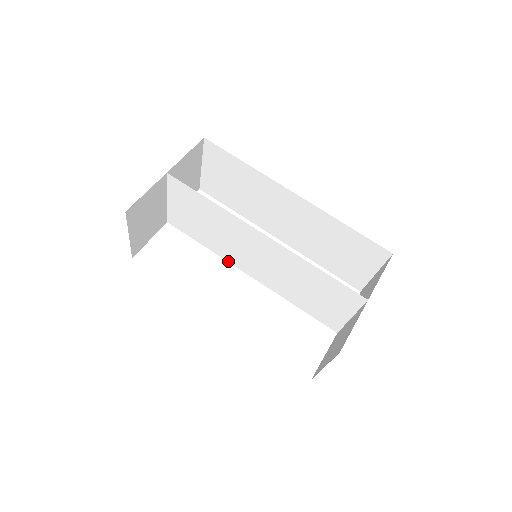
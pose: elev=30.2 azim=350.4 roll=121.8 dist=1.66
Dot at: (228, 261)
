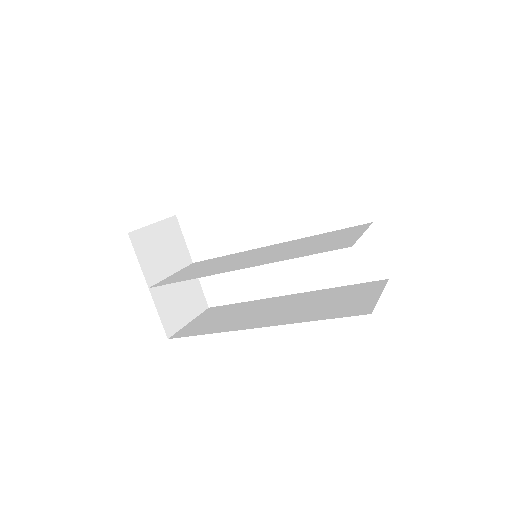
Dot at: (250, 250)
